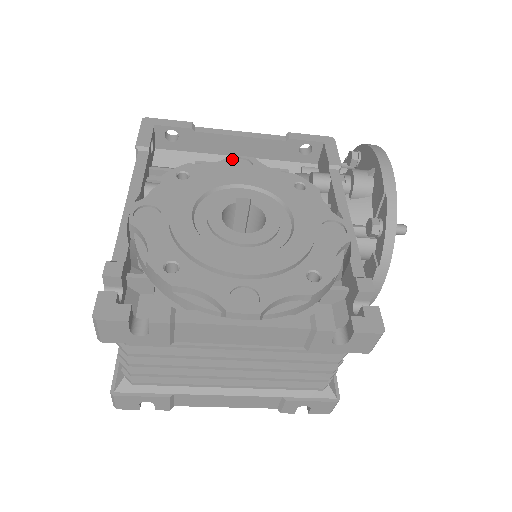
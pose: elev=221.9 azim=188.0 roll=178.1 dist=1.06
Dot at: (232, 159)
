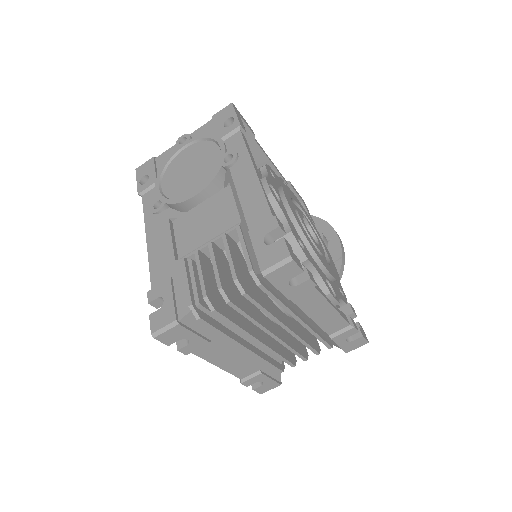
Dot at: (283, 181)
